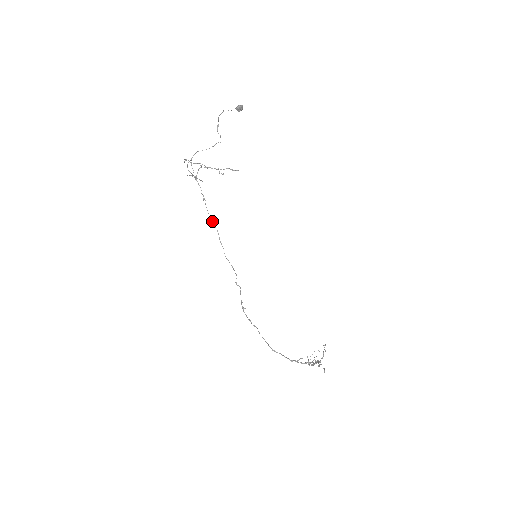
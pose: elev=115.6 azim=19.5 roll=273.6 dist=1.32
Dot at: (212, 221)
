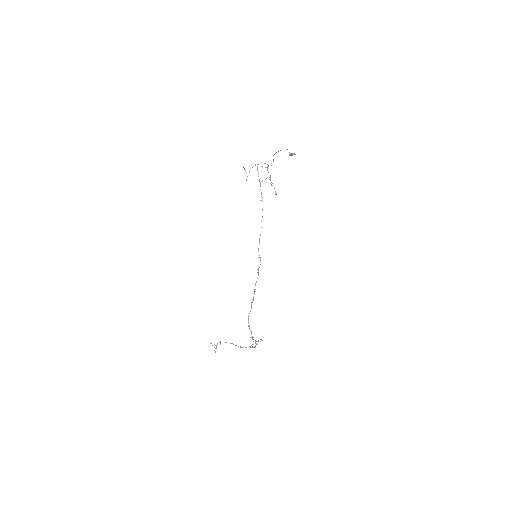
Dot at: occluded
